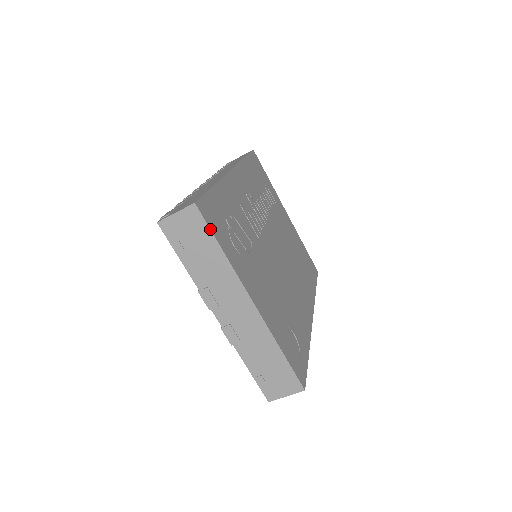
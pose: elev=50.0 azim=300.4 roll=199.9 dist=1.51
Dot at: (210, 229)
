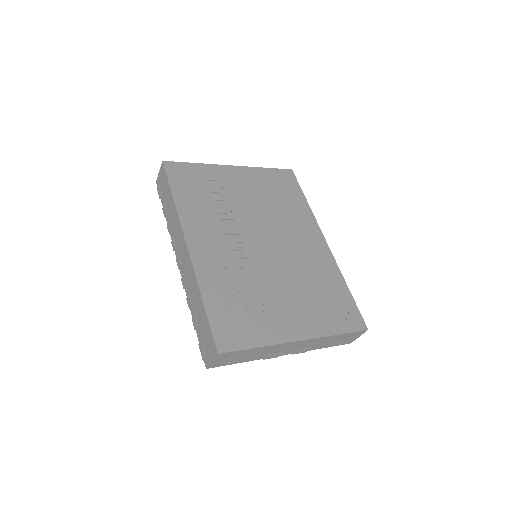
Dot at: (240, 350)
